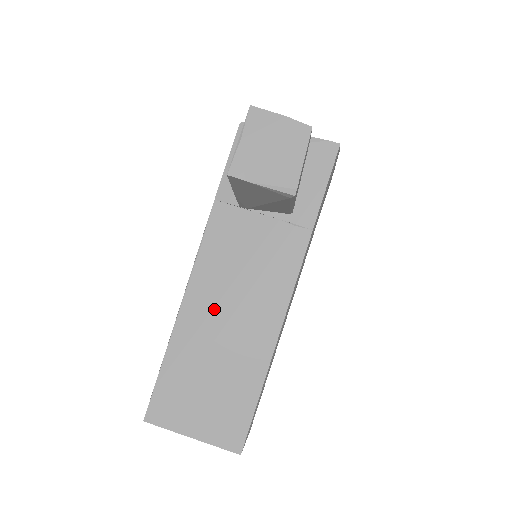
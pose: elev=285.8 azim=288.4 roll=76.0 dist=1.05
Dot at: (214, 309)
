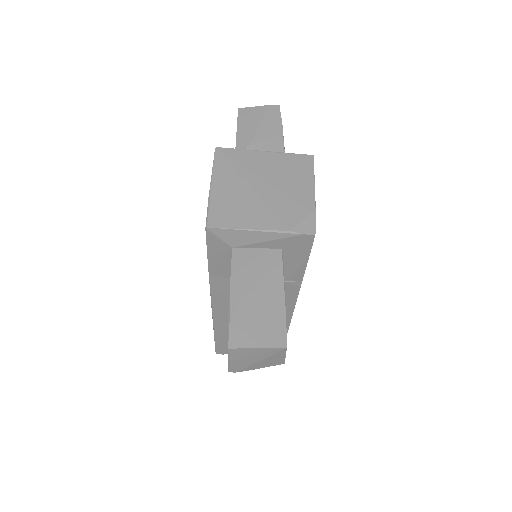
Dot at: occluded
